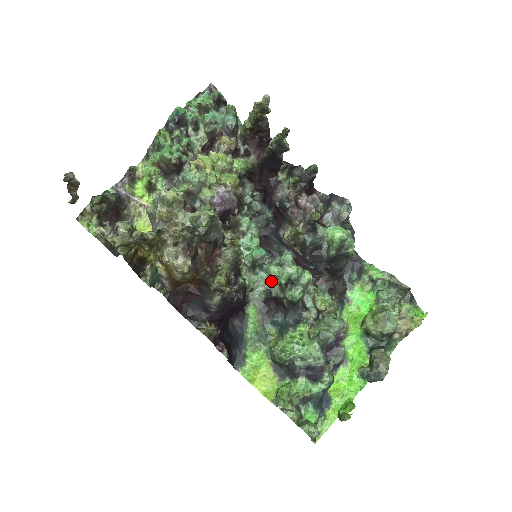
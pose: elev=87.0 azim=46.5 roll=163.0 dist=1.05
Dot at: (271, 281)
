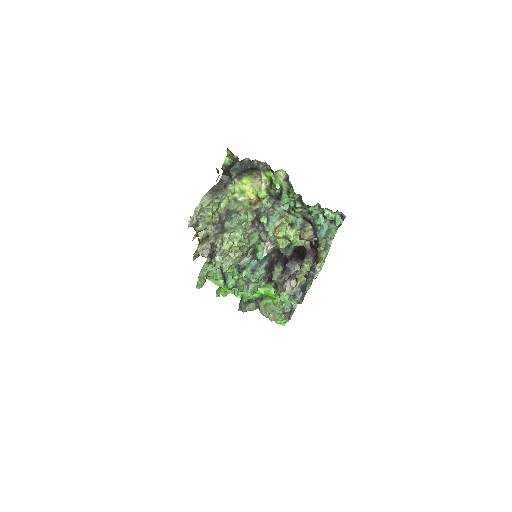
Dot at: (244, 268)
